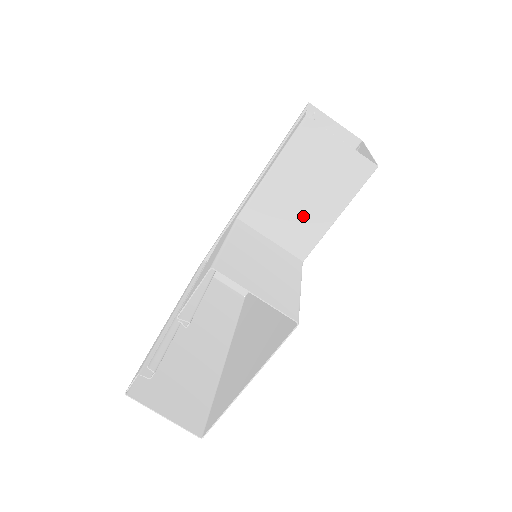
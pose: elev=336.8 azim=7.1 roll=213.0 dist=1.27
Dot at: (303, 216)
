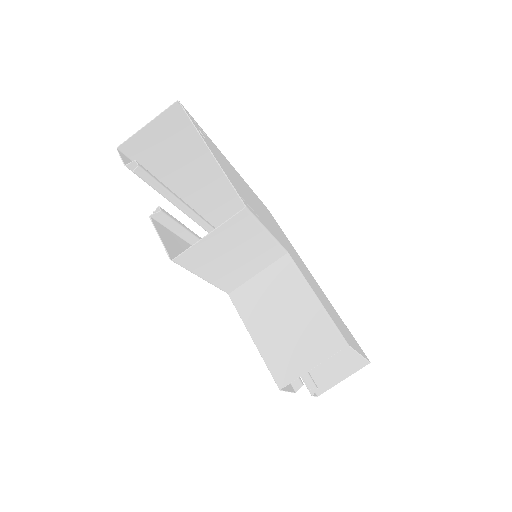
Dot at: (253, 256)
